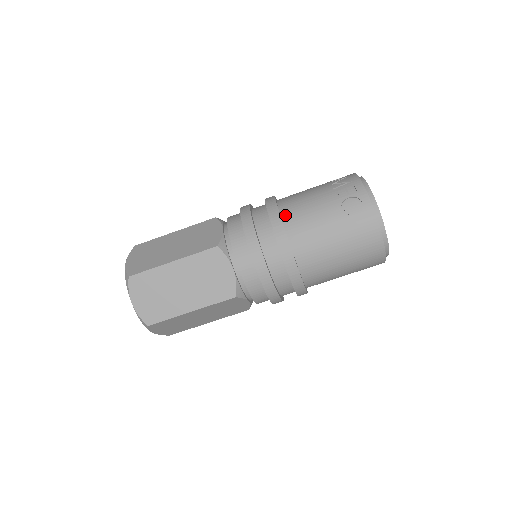
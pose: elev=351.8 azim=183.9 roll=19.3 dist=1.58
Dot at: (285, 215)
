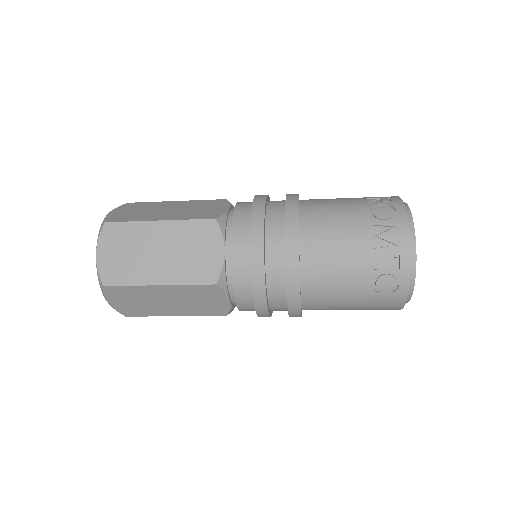
Dot at: (305, 268)
